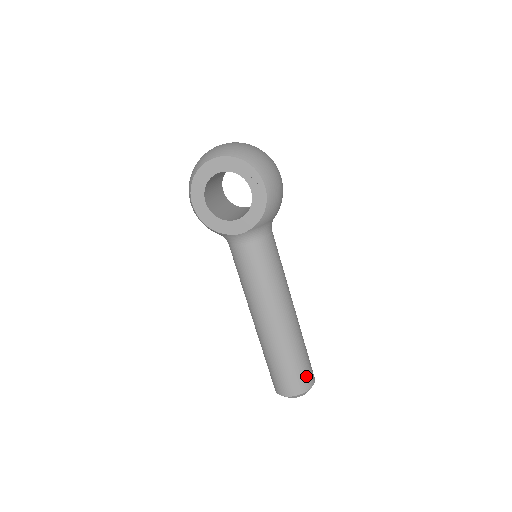
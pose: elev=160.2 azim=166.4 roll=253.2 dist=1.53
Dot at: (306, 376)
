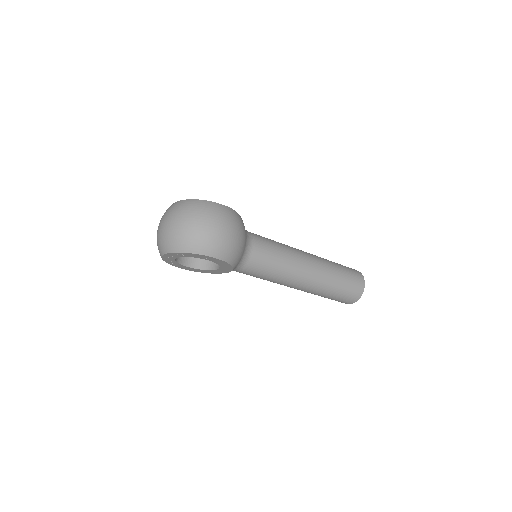
Dot at: (353, 292)
